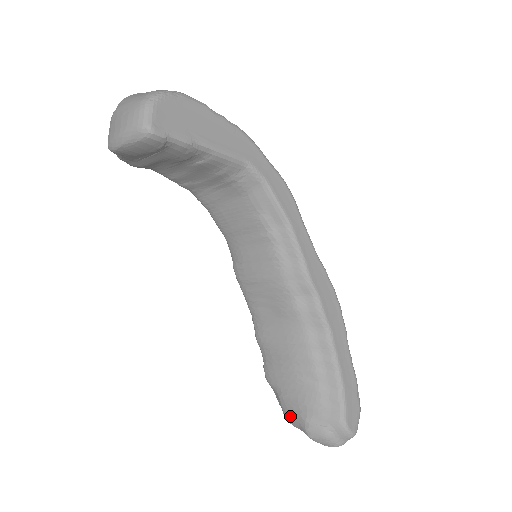
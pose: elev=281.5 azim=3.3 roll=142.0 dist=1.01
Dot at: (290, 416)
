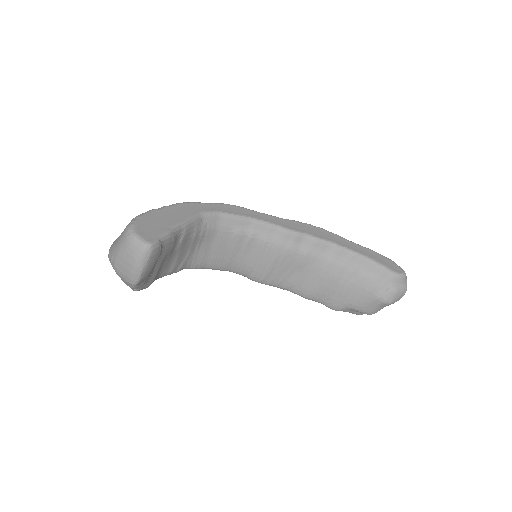
Dot at: (369, 309)
